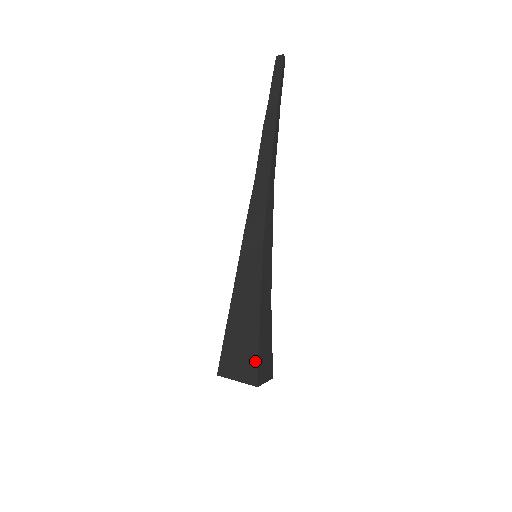
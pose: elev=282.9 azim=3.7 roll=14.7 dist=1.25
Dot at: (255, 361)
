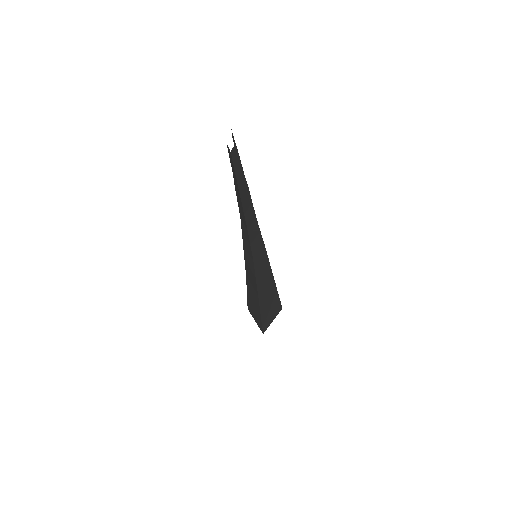
Dot at: (260, 322)
